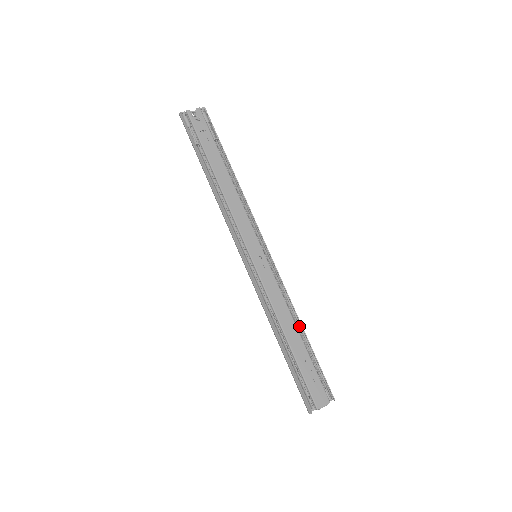
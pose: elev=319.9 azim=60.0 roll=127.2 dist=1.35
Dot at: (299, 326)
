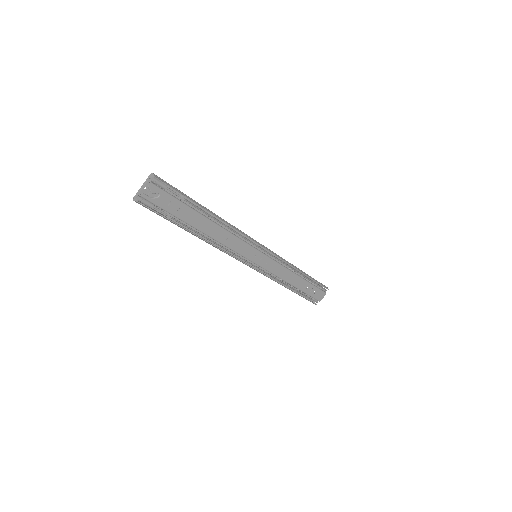
Dot at: (299, 273)
